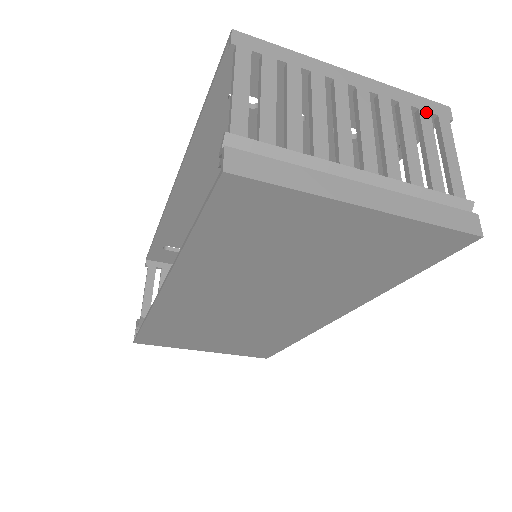
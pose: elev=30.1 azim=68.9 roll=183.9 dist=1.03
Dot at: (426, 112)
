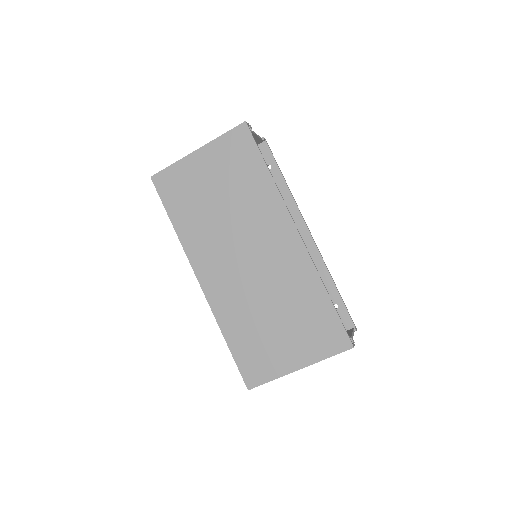
Dot at: occluded
